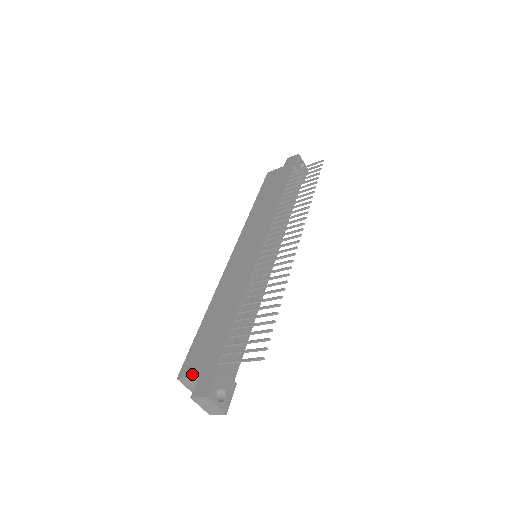
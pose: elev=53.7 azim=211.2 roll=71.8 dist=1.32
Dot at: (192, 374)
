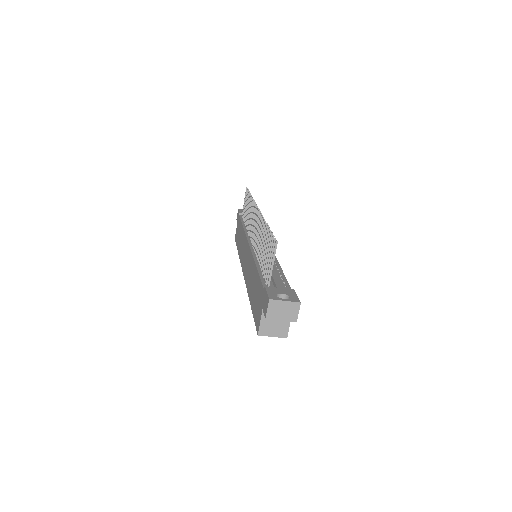
Dot at: (260, 317)
